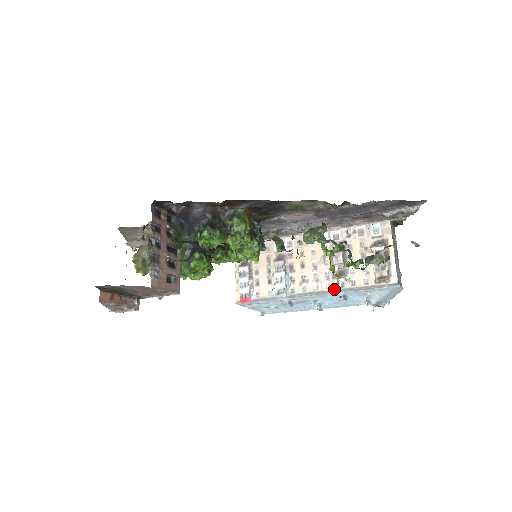
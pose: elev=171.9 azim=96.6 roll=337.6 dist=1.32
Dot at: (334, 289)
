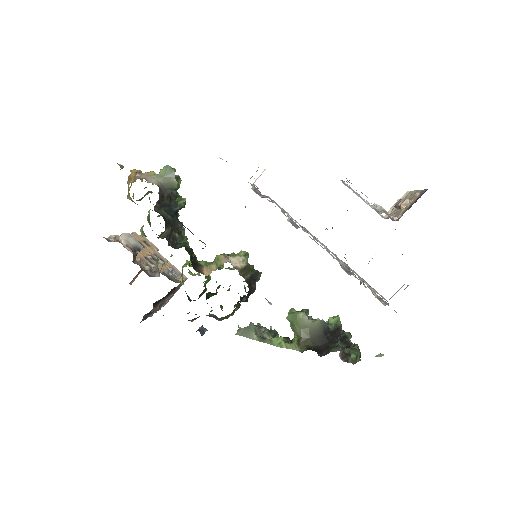
Dot at: (339, 259)
